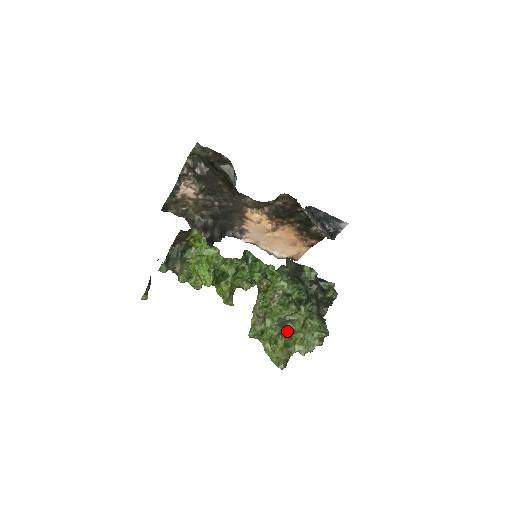
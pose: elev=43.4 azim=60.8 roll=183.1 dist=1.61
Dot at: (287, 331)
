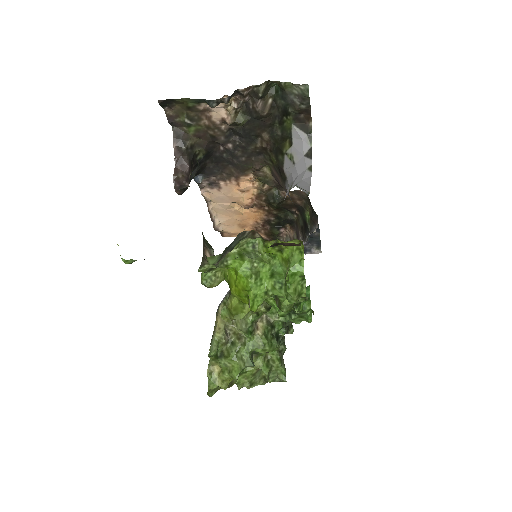
Dot at: occluded
